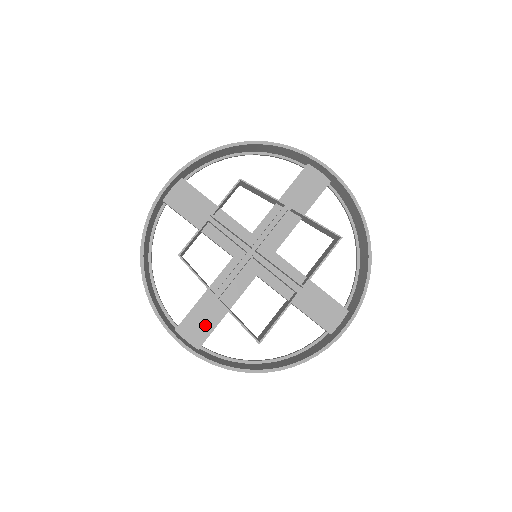
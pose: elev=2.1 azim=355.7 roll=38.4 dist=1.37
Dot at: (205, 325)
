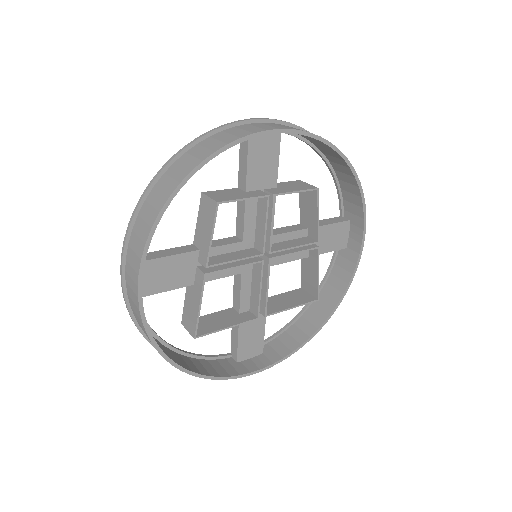
Dot at: (164, 281)
